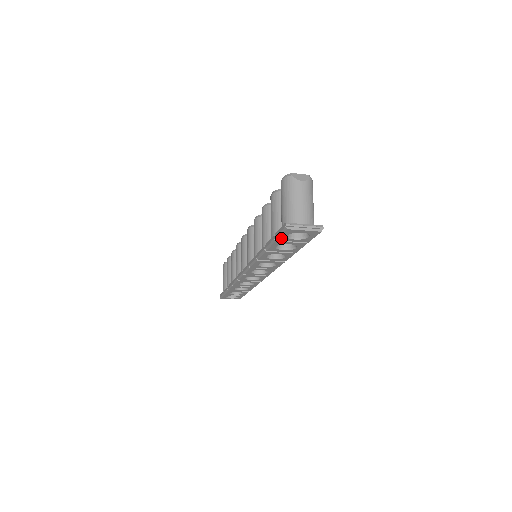
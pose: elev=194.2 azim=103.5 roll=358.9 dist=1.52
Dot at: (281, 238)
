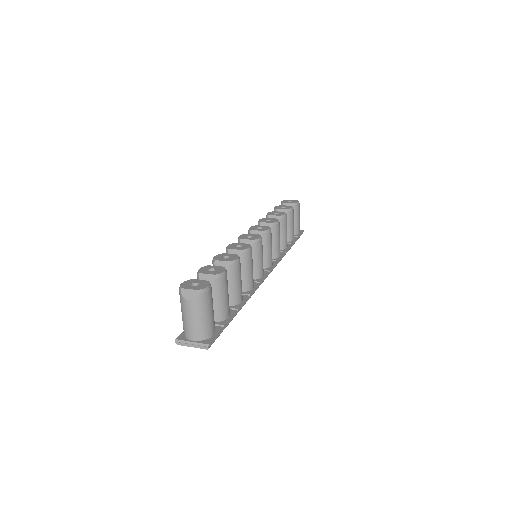
Dot at: occluded
